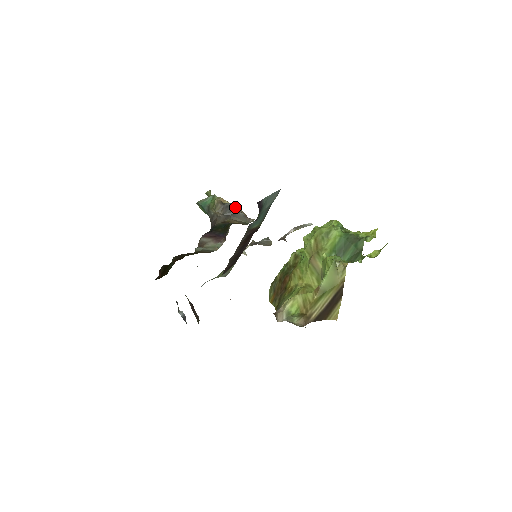
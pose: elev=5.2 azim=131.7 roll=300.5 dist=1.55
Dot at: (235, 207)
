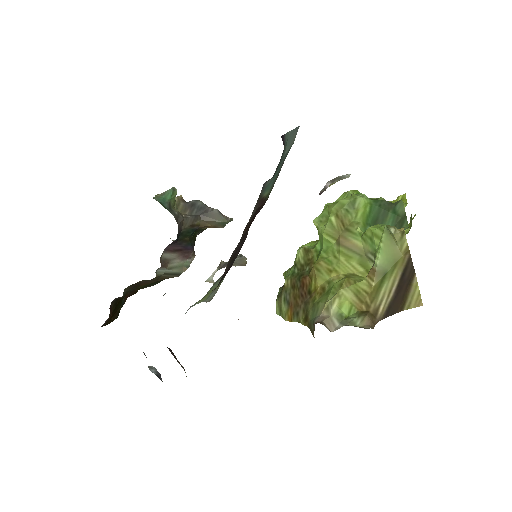
Dot at: (204, 204)
